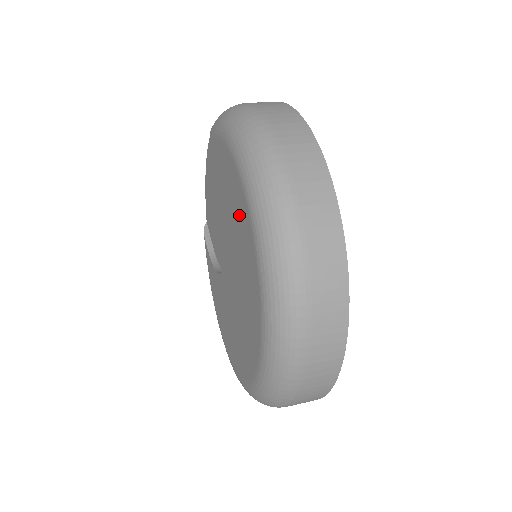
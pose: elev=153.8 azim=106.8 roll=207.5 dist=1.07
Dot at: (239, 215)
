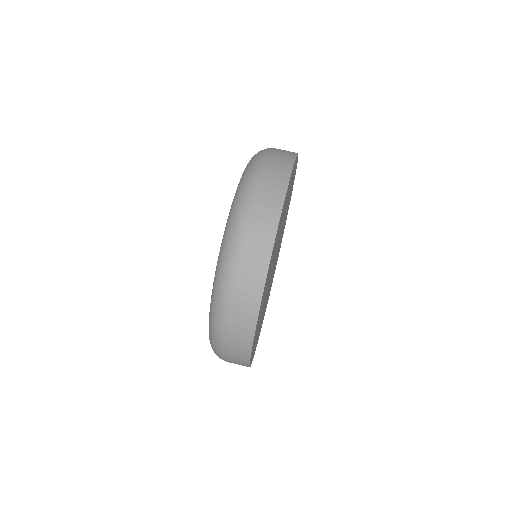
Dot at: occluded
